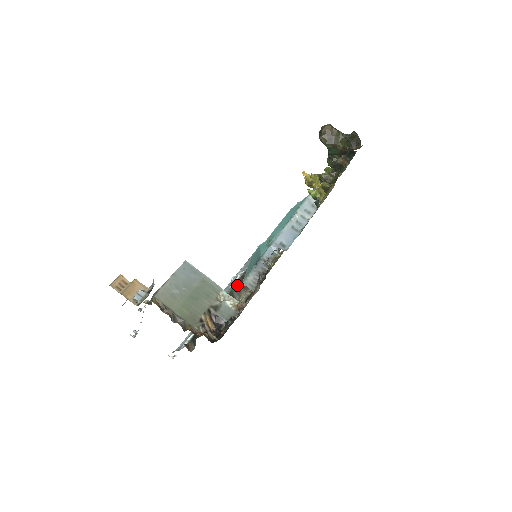
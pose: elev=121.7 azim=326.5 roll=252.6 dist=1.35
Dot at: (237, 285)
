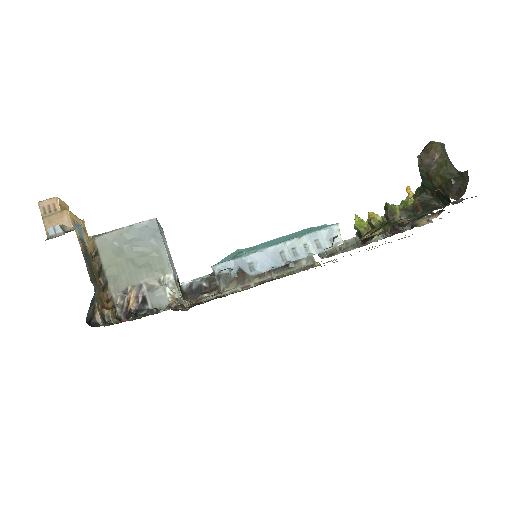
Dot at: occluded
